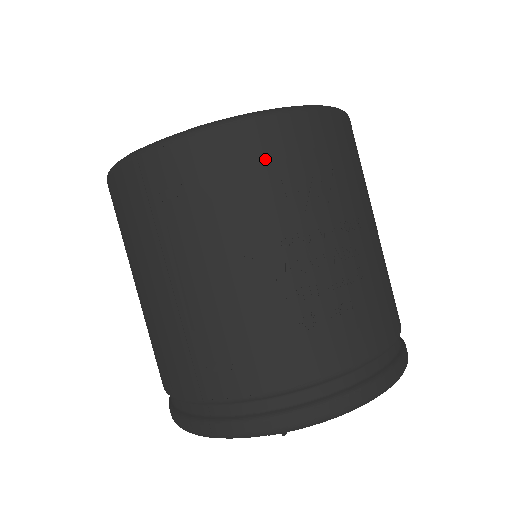
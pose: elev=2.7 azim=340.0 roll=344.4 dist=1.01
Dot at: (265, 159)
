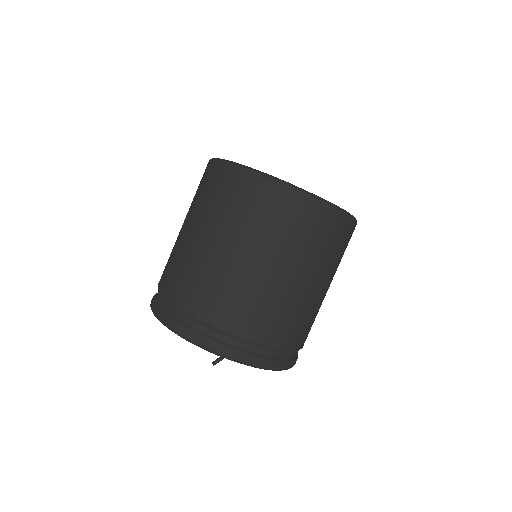
Dot at: (339, 237)
